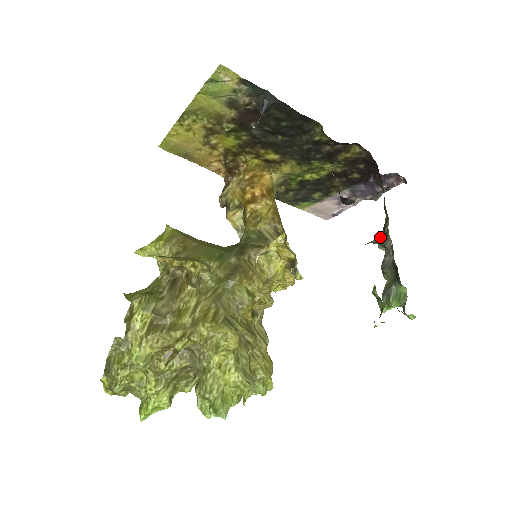
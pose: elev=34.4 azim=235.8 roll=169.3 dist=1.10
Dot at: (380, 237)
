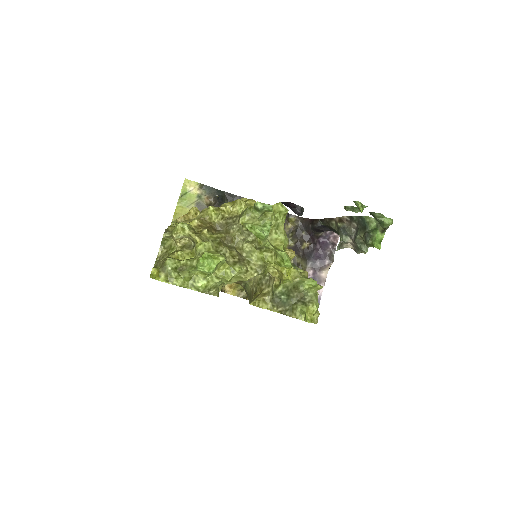
Dot at: (340, 235)
